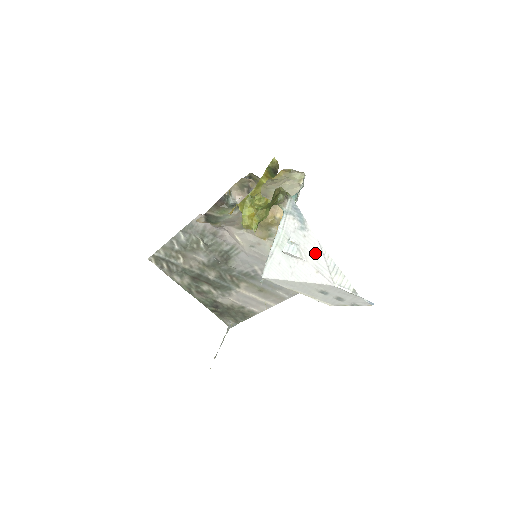
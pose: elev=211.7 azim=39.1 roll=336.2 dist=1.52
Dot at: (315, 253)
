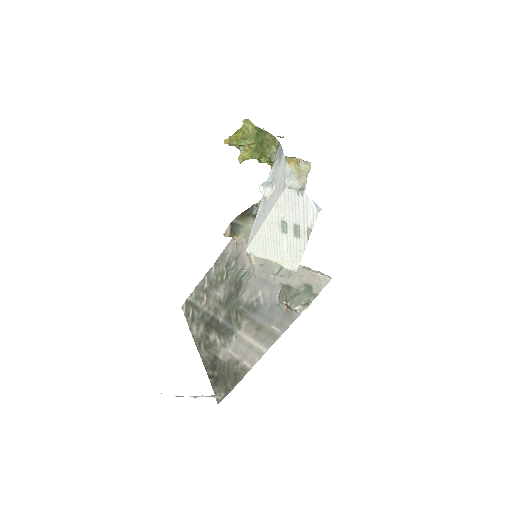
Dot at: (281, 173)
